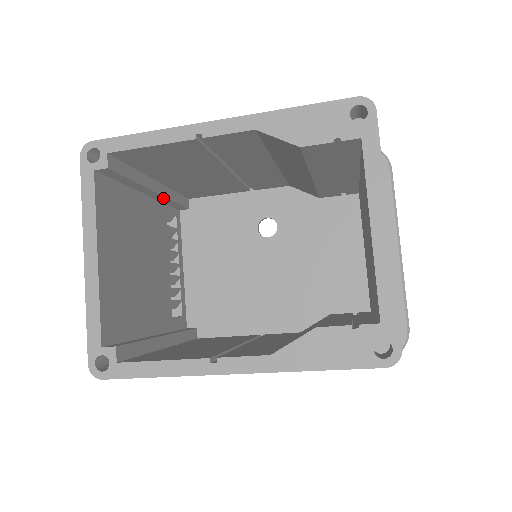
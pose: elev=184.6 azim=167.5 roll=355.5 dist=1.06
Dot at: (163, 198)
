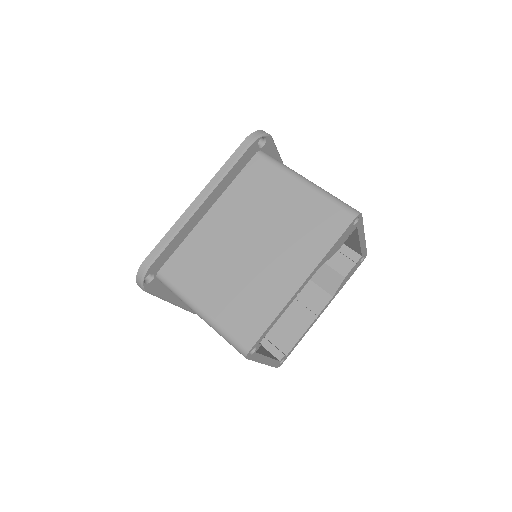
Dot at: occluded
